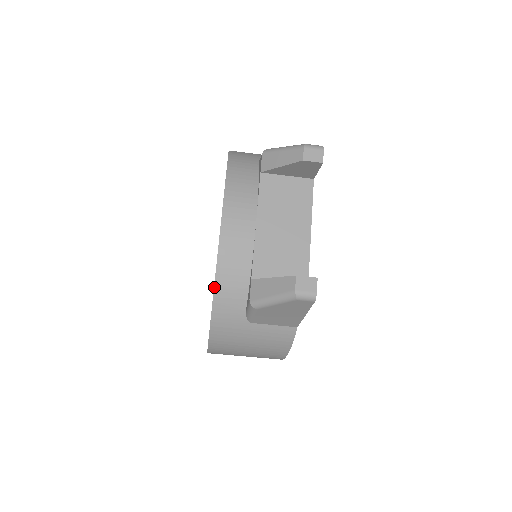
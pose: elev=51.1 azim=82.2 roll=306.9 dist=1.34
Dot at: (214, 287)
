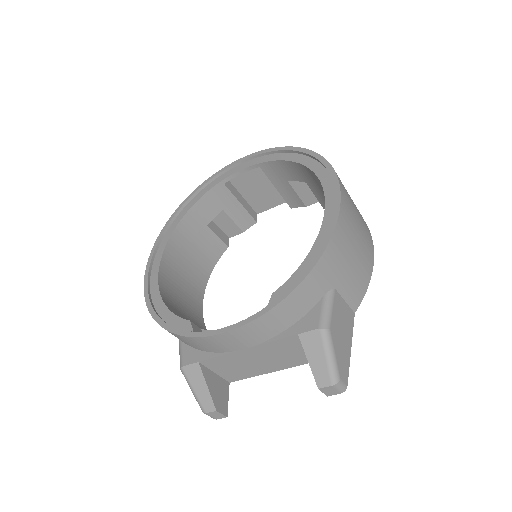
Dot at: (173, 333)
